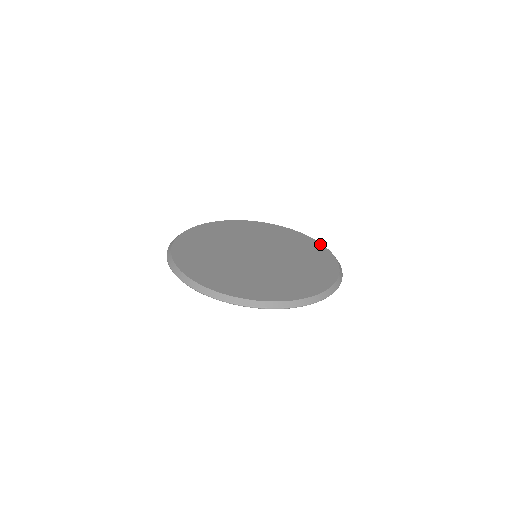
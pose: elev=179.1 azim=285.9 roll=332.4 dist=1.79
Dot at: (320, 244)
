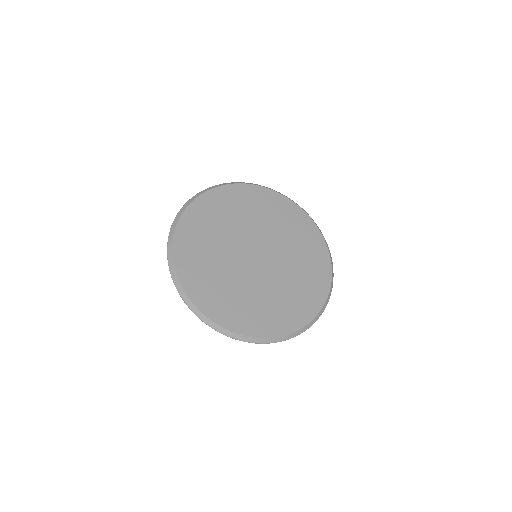
Dot at: (323, 241)
